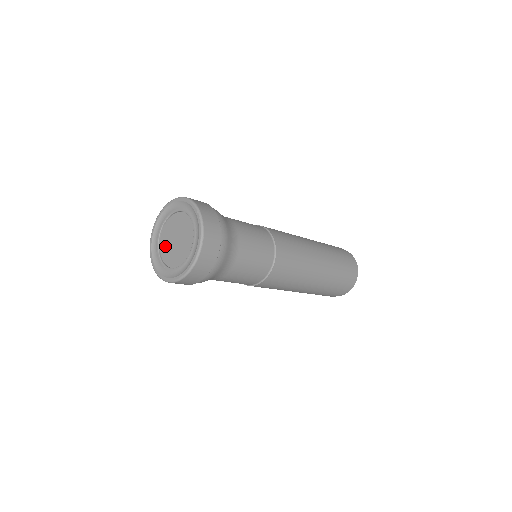
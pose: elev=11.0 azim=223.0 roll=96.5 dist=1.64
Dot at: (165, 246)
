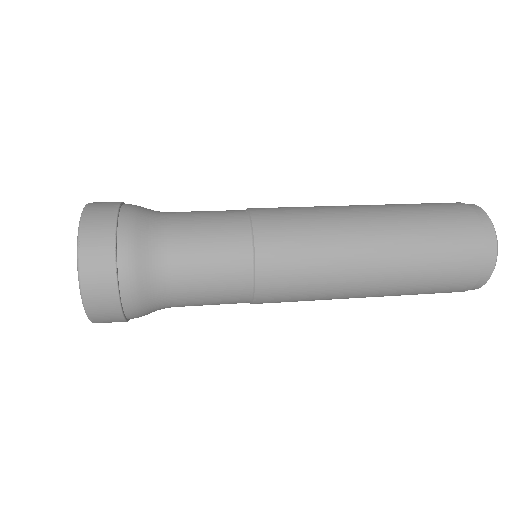
Dot at: occluded
